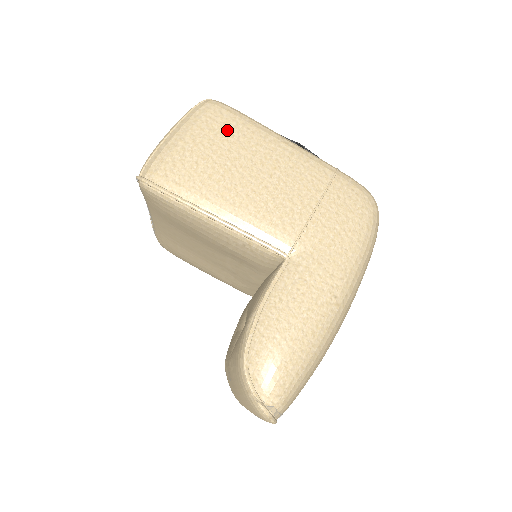
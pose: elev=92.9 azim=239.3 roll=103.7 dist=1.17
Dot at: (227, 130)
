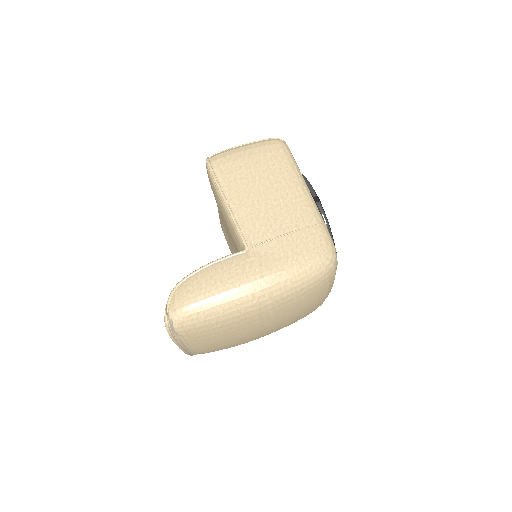
Dot at: (273, 160)
